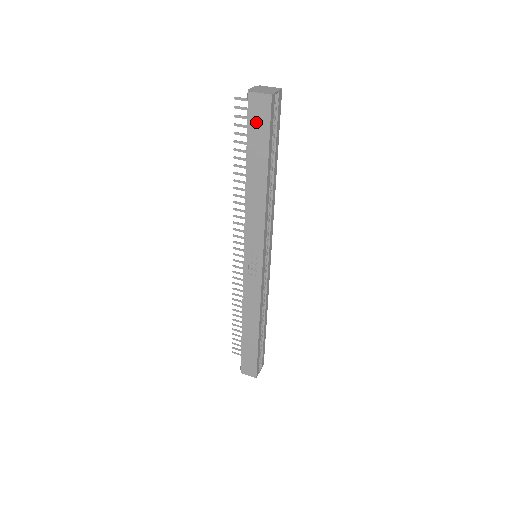
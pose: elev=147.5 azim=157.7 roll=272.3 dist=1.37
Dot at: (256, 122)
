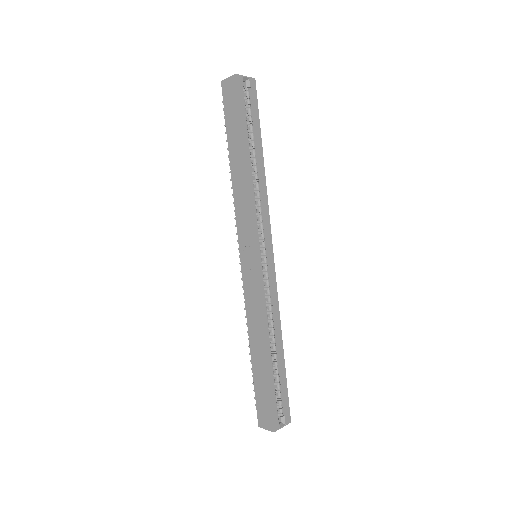
Dot at: (229, 105)
